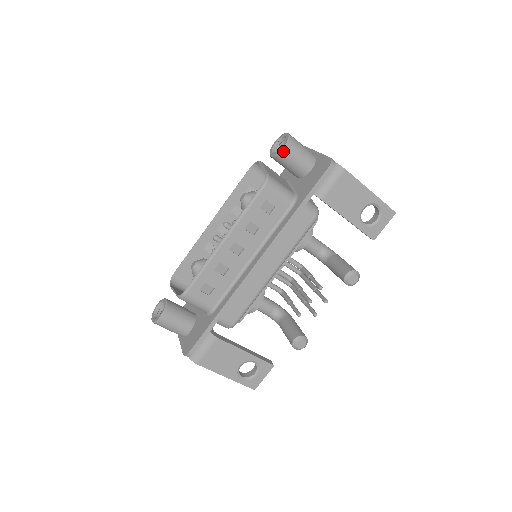
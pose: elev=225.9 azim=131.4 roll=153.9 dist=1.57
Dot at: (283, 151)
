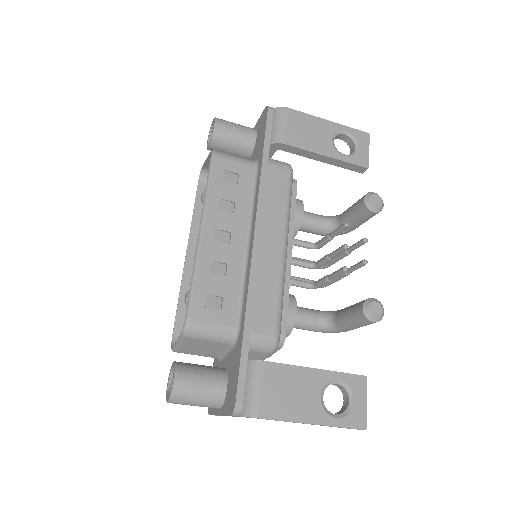
Dot at: (216, 128)
